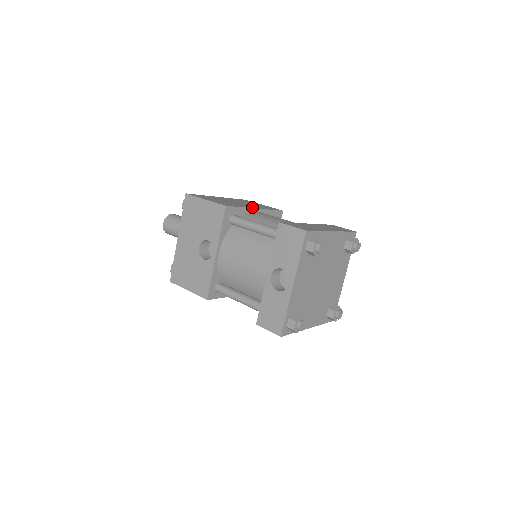
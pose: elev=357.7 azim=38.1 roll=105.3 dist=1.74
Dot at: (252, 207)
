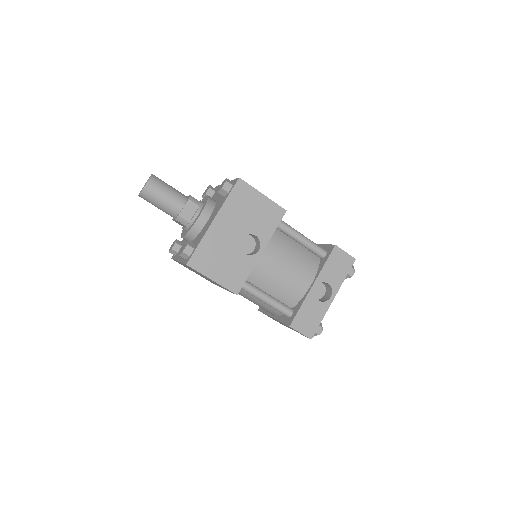
Dot at: occluded
